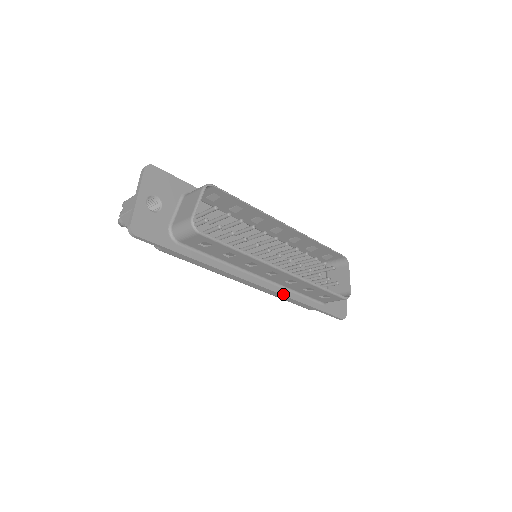
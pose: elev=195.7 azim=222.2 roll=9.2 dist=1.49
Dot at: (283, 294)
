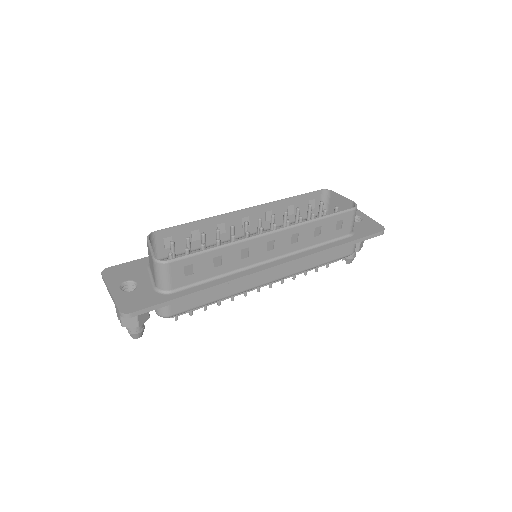
Dot at: (305, 256)
